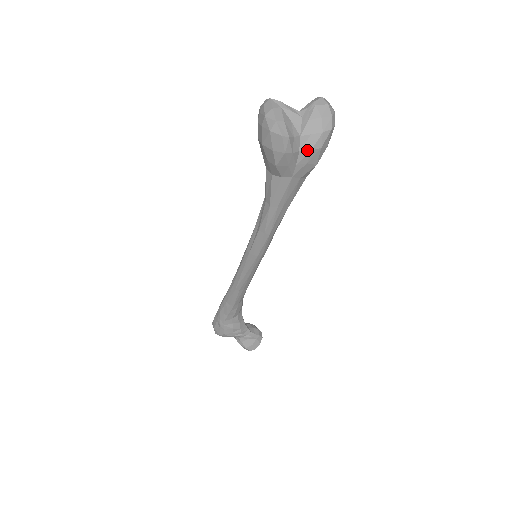
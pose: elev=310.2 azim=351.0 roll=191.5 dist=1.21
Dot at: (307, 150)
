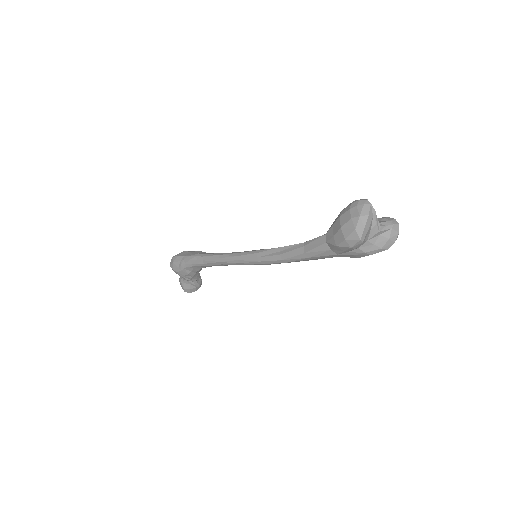
Dot at: (363, 251)
